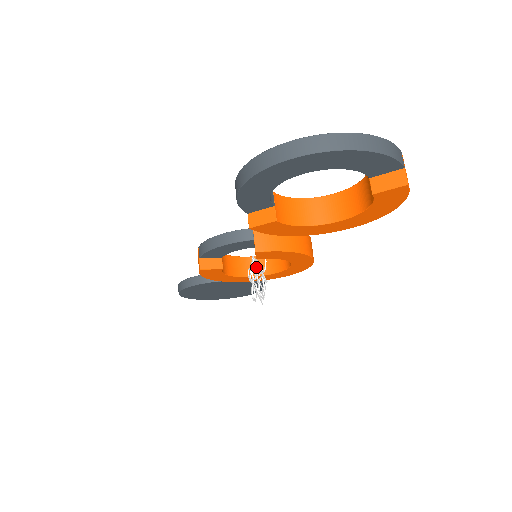
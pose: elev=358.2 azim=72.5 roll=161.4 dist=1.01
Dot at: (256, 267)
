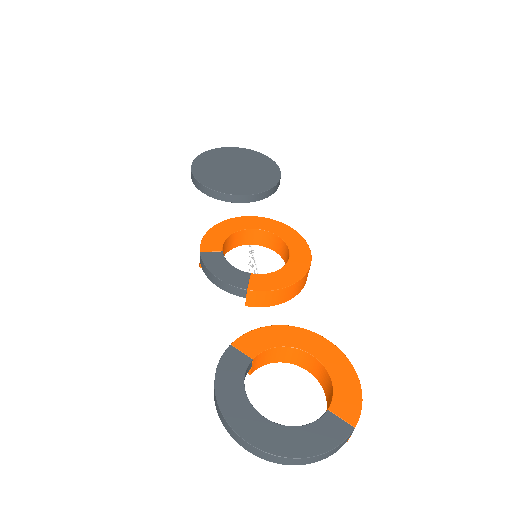
Dot at: (254, 266)
